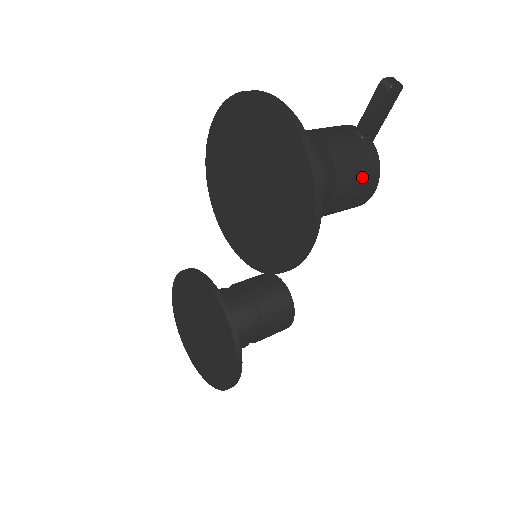
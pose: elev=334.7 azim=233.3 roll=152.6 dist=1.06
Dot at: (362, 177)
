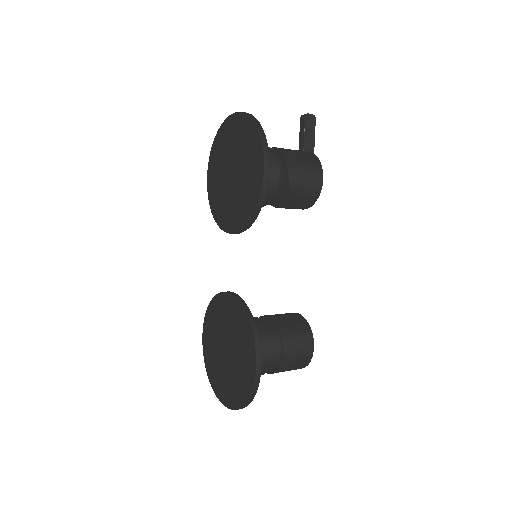
Dot at: (307, 162)
